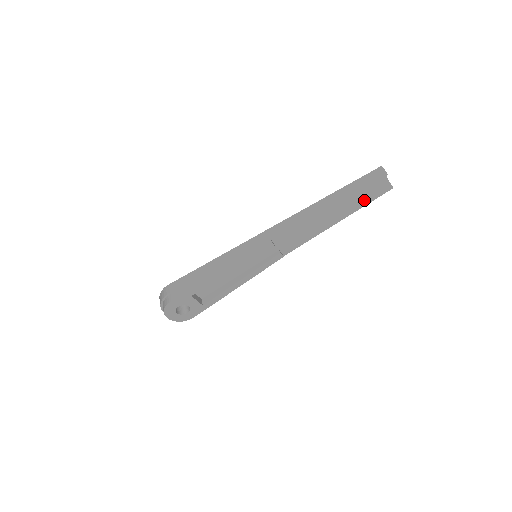
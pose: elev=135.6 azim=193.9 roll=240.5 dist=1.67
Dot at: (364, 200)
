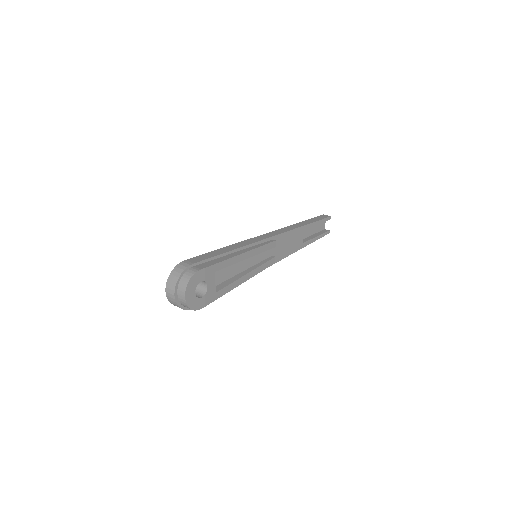
Dot at: (317, 235)
